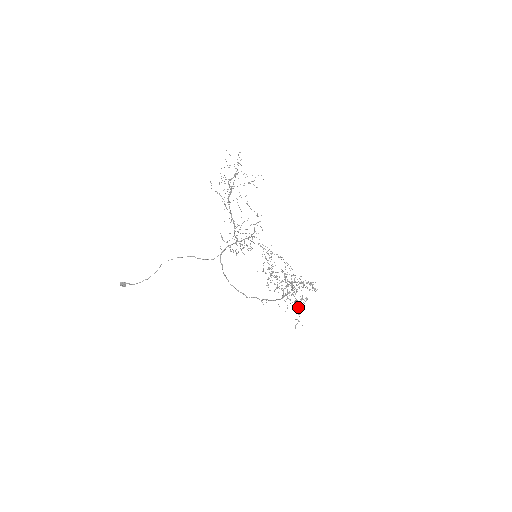
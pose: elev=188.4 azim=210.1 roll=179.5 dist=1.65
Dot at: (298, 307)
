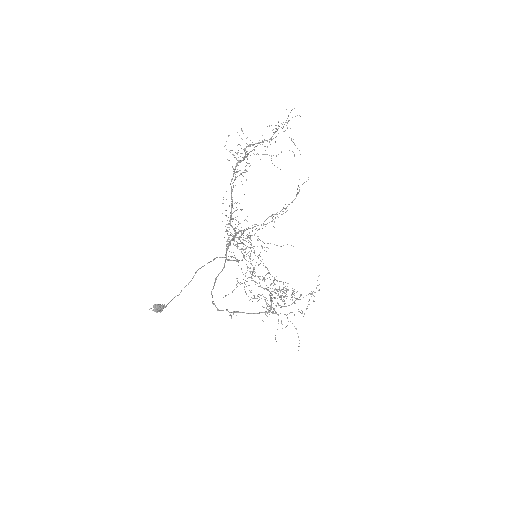
Dot at: occluded
